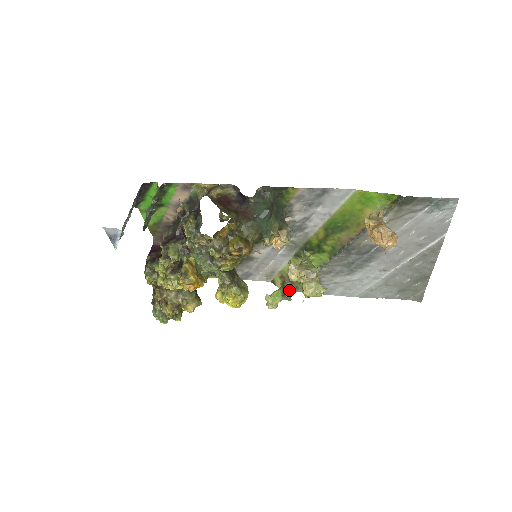
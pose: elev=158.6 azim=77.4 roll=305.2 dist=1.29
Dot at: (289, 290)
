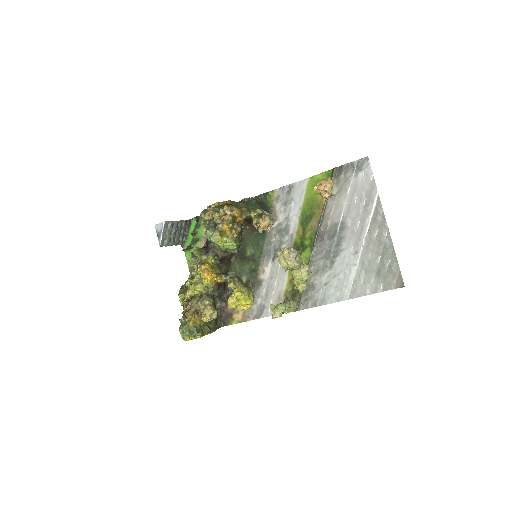
Dot at: (294, 311)
